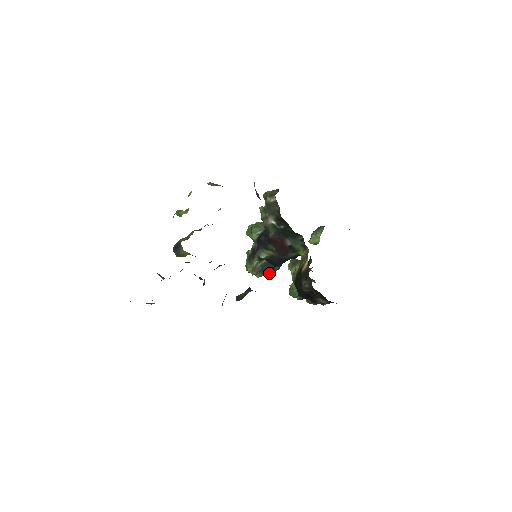
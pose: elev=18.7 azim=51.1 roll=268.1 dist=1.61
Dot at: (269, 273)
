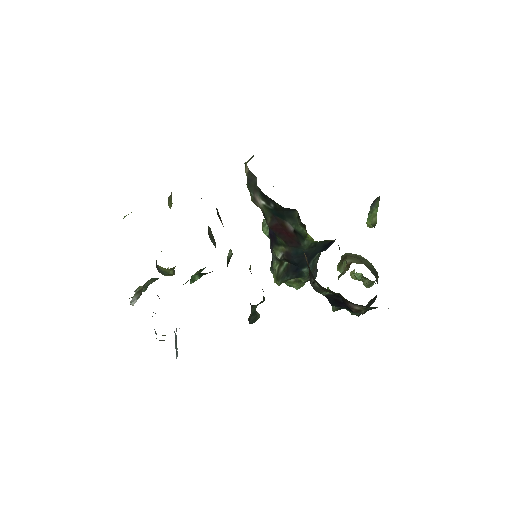
Dot at: (304, 280)
